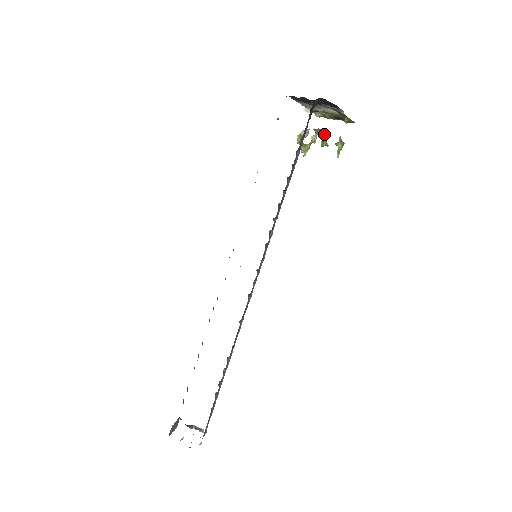
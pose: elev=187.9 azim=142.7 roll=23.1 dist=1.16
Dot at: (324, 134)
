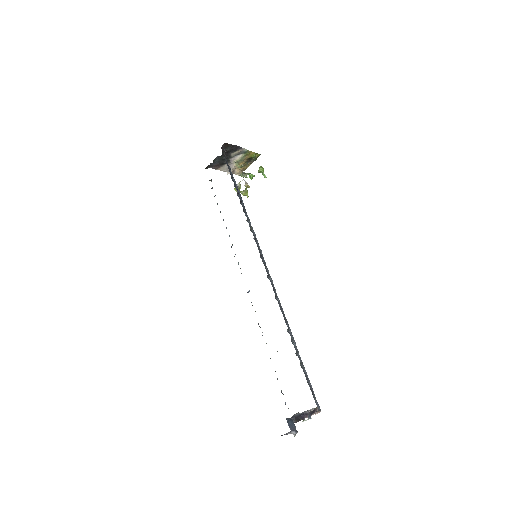
Dot at: (247, 173)
